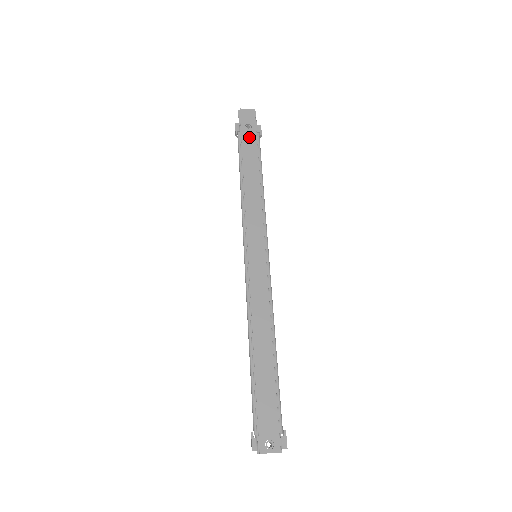
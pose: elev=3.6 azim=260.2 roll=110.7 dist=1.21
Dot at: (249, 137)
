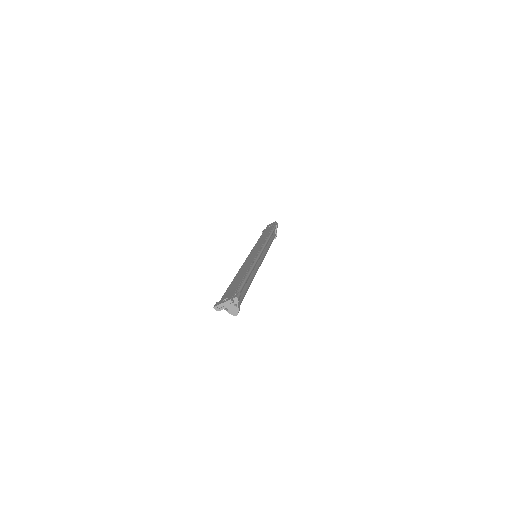
Dot at: (269, 228)
